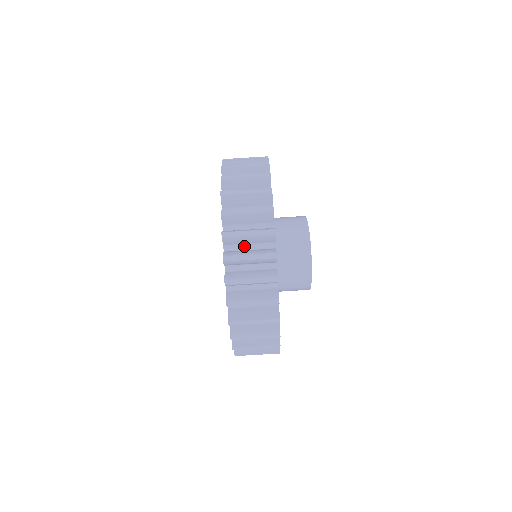
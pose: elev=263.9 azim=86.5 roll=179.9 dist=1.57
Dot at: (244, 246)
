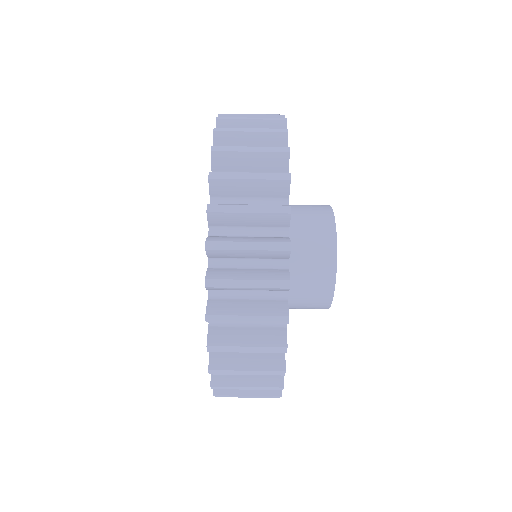
Dot at: occluded
